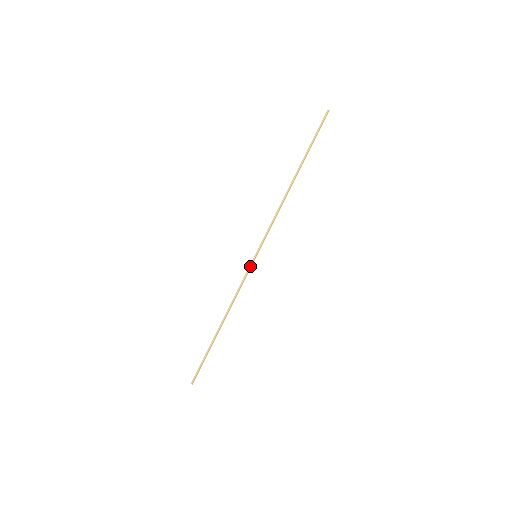
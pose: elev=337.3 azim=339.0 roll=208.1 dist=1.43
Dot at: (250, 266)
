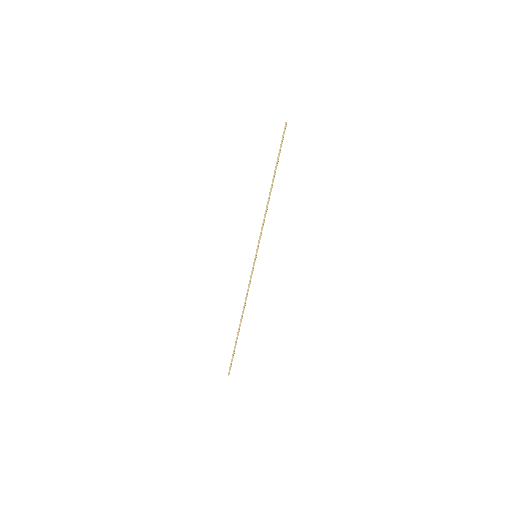
Dot at: (253, 266)
